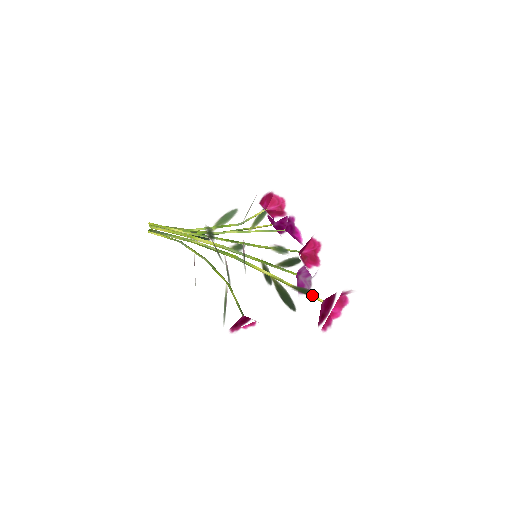
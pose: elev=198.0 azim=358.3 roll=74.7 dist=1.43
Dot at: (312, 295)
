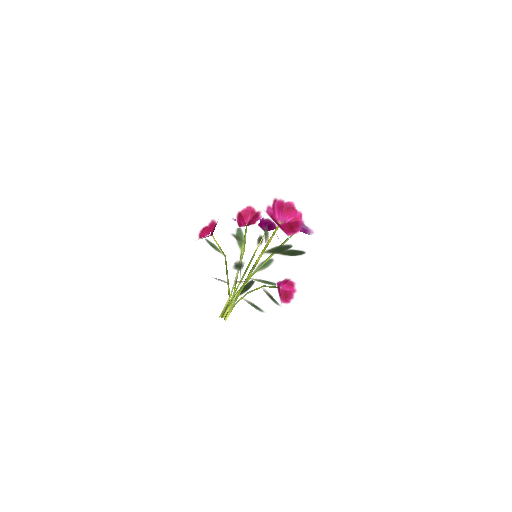
Dot at: (264, 230)
